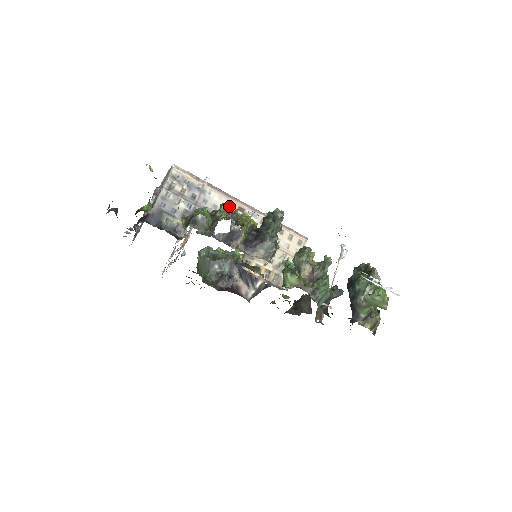
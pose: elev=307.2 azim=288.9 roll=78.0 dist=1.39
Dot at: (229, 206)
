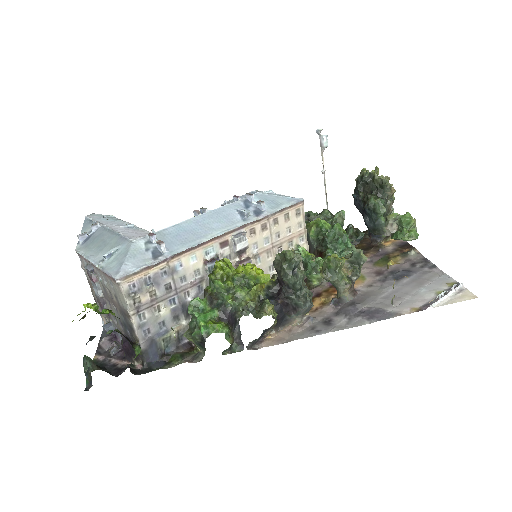
Dot at: (223, 276)
